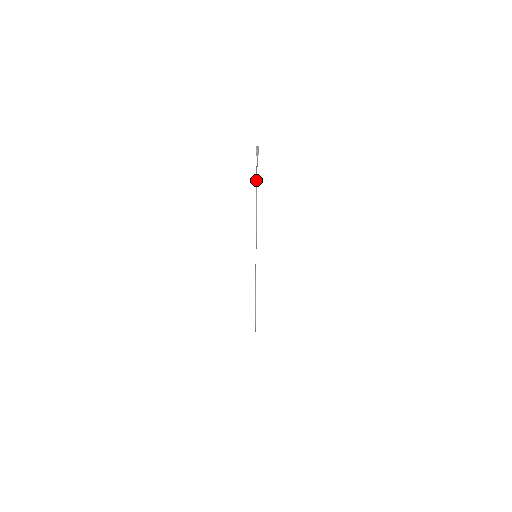
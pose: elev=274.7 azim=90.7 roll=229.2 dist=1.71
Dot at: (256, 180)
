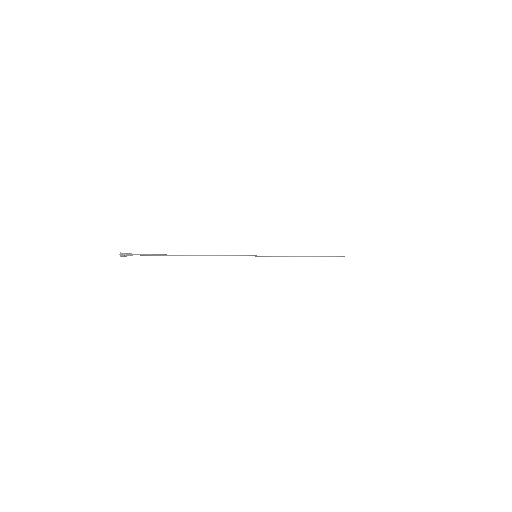
Dot at: occluded
